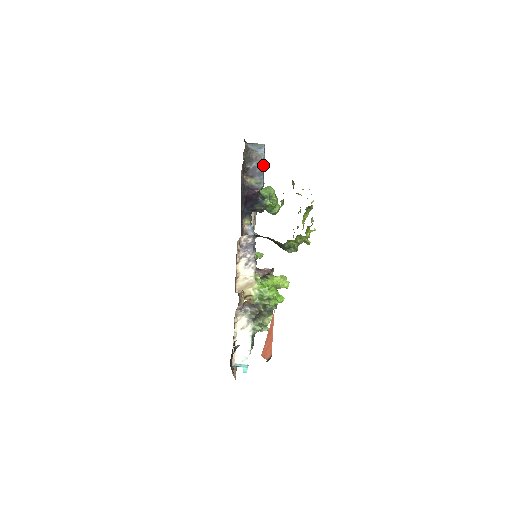
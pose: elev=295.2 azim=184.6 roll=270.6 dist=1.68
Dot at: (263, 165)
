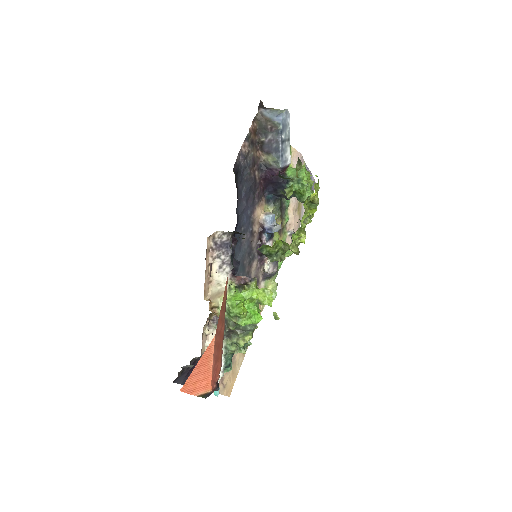
Dot at: (280, 138)
